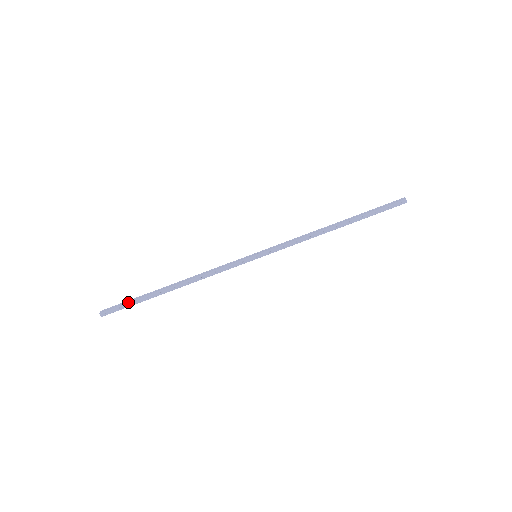
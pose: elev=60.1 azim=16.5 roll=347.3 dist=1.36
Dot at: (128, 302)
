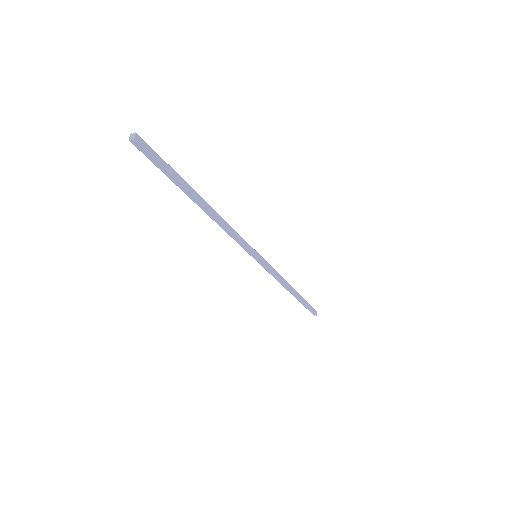
Dot at: occluded
